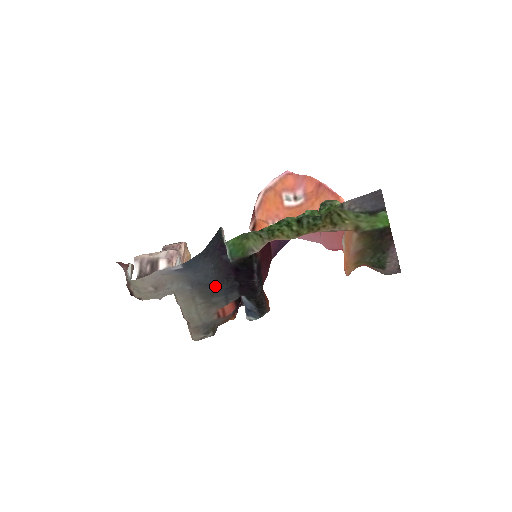
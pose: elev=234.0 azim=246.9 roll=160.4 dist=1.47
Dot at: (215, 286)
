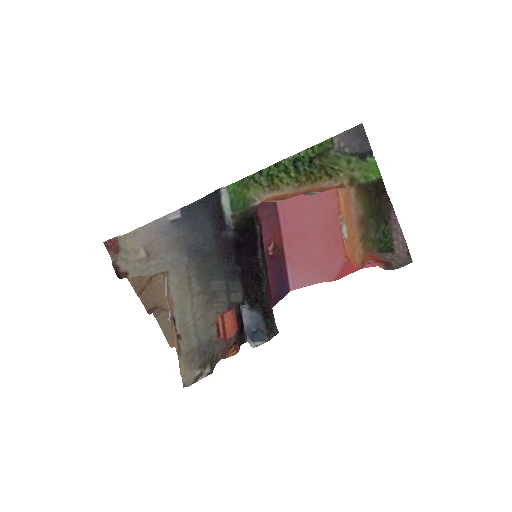
Dot at: (215, 261)
